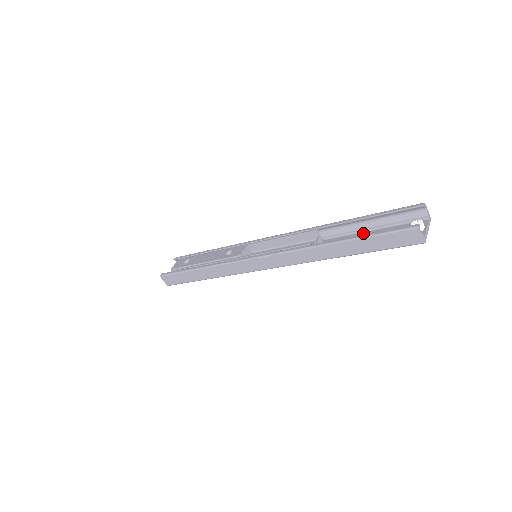
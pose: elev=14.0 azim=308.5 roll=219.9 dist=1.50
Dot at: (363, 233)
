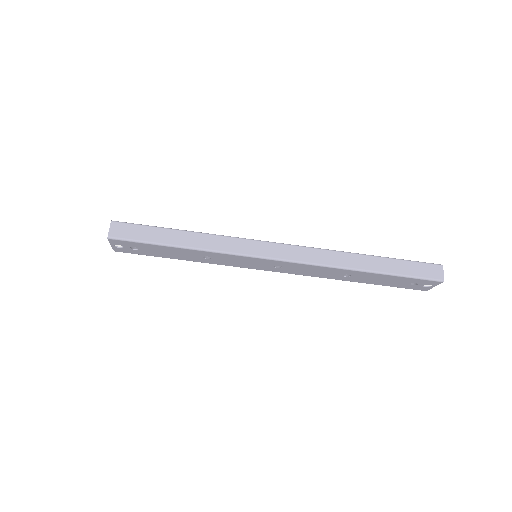
Dot at: occluded
